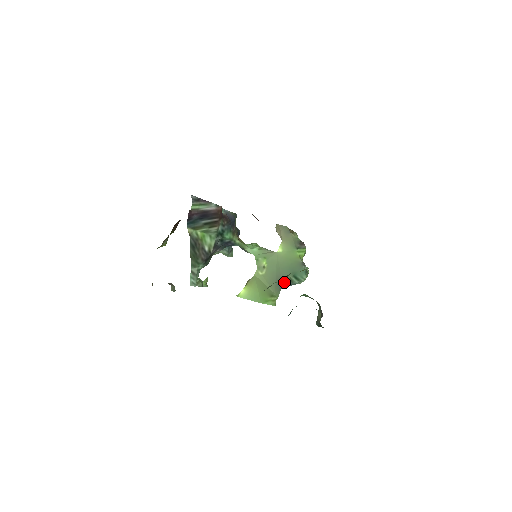
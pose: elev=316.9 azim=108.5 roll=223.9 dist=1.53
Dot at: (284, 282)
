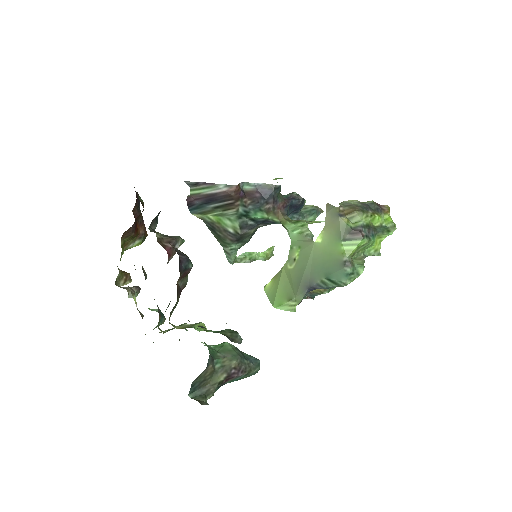
Dot at: (312, 284)
